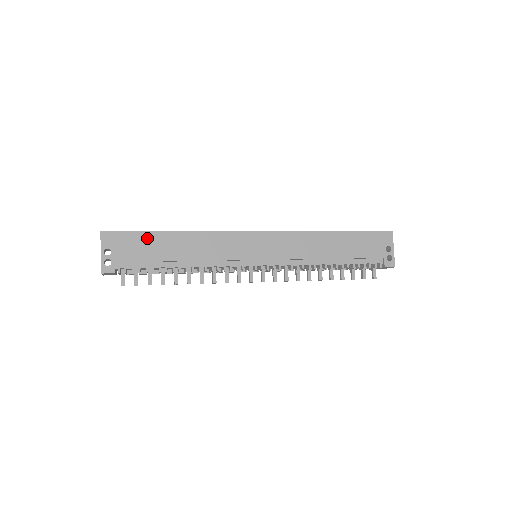
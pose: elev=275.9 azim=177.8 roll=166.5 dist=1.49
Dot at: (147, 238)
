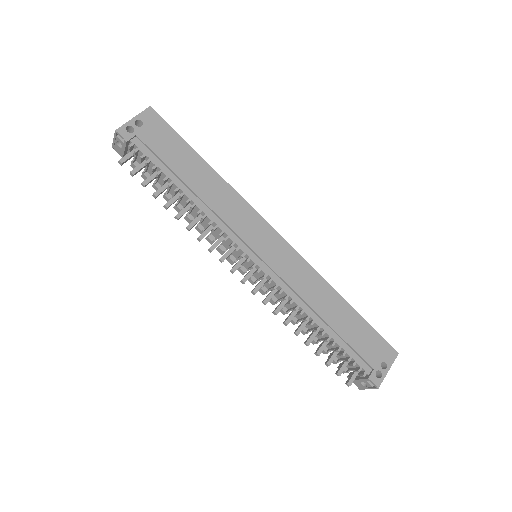
Dot at: (181, 146)
